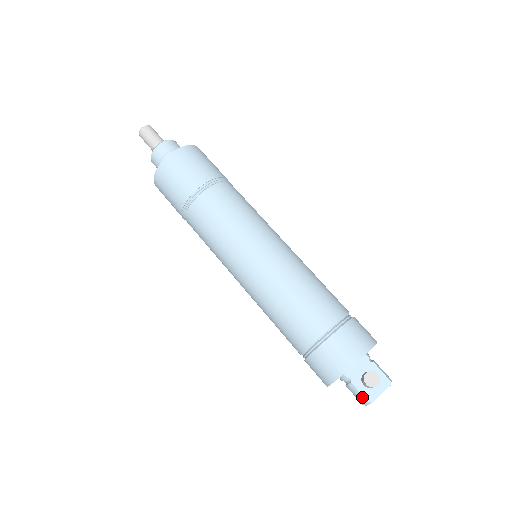
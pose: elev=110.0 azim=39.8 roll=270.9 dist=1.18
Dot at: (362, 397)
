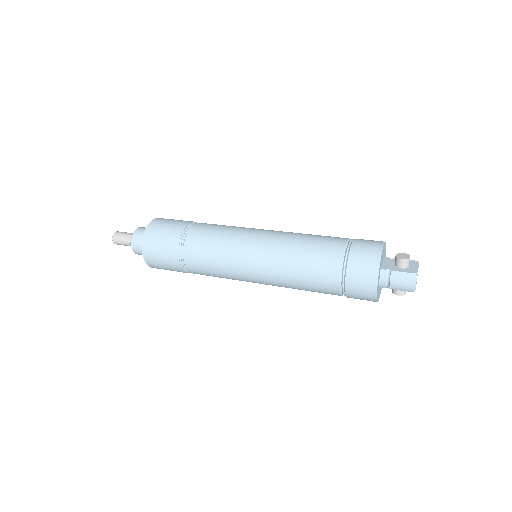
Dot at: (407, 274)
